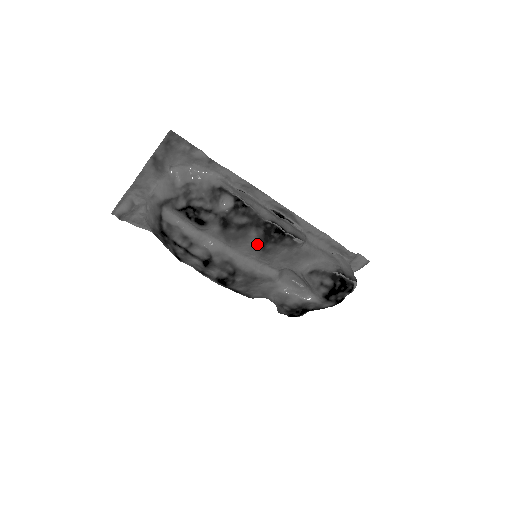
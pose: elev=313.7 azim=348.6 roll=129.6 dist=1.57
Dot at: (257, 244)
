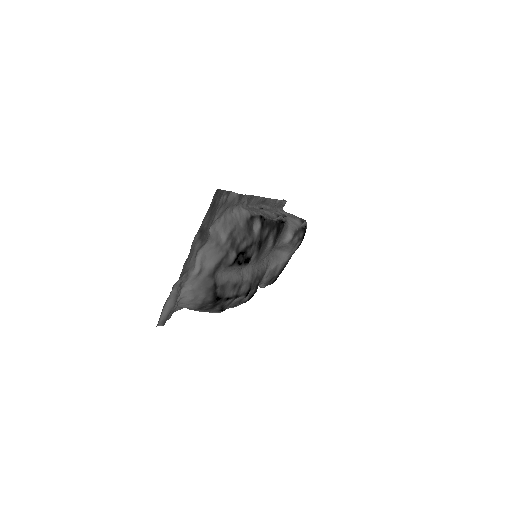
Dot at: (272, 244)
